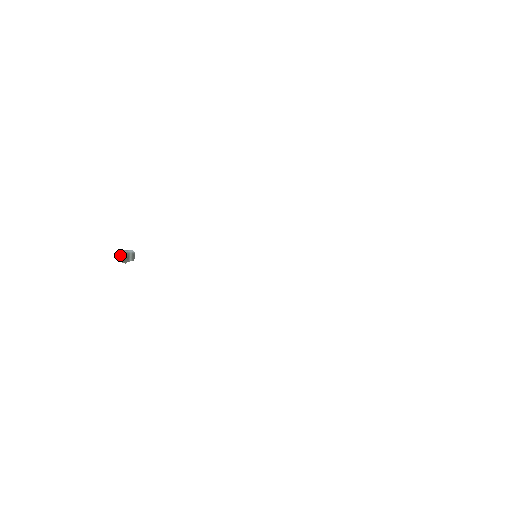
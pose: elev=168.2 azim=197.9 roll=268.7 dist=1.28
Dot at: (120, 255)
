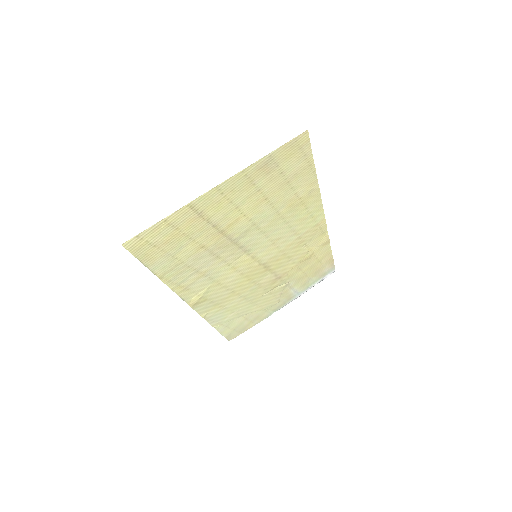
Dot at: occluded
